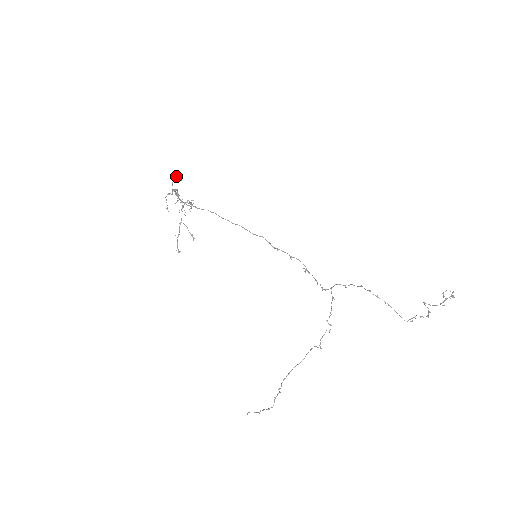
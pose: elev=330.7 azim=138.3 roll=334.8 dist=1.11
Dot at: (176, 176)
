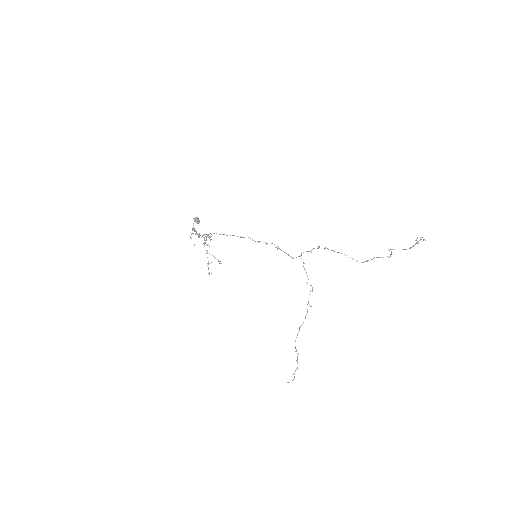
Dot at: (194, 220)
